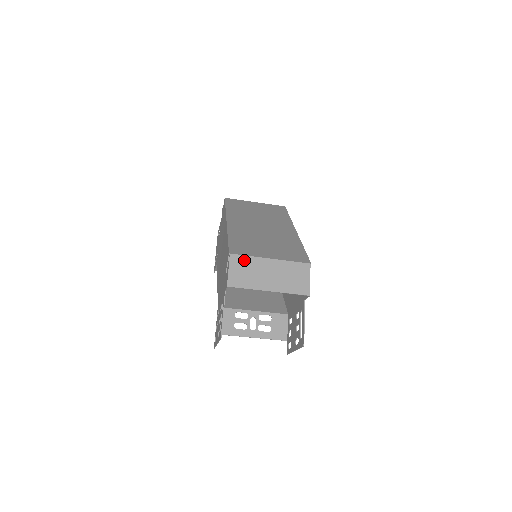
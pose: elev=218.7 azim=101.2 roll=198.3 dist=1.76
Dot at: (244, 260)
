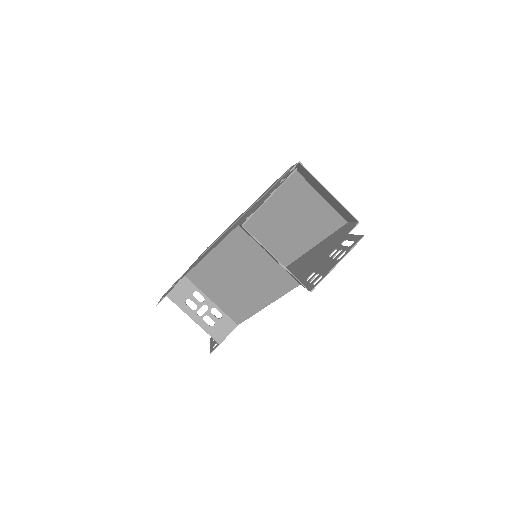
Dot at: (304, 175)
